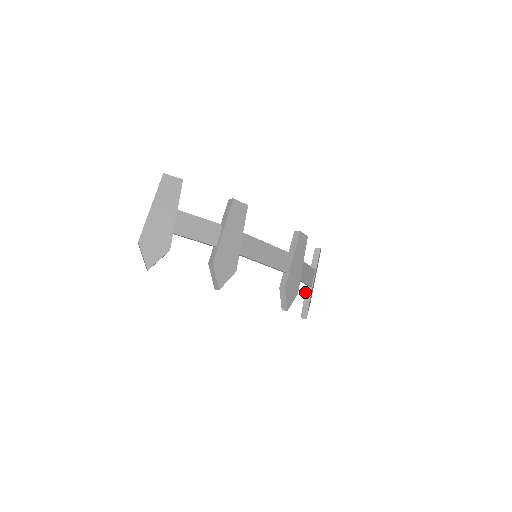
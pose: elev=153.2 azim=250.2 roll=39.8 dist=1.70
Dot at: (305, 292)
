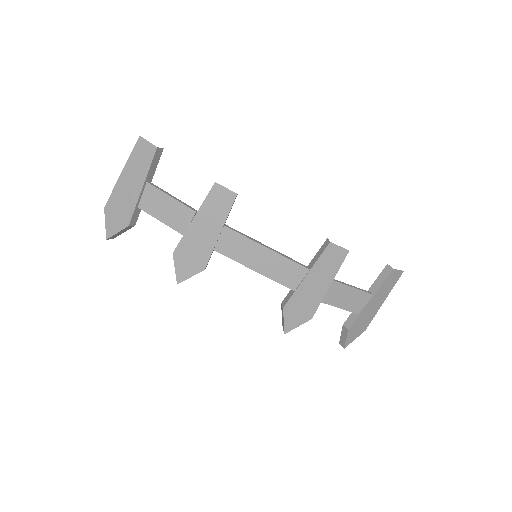
Dot at: occluded
